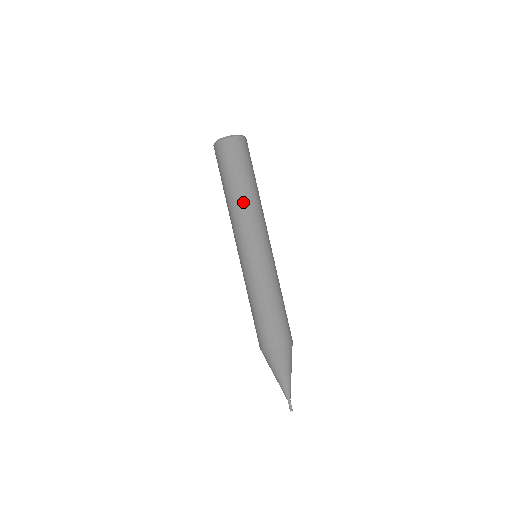
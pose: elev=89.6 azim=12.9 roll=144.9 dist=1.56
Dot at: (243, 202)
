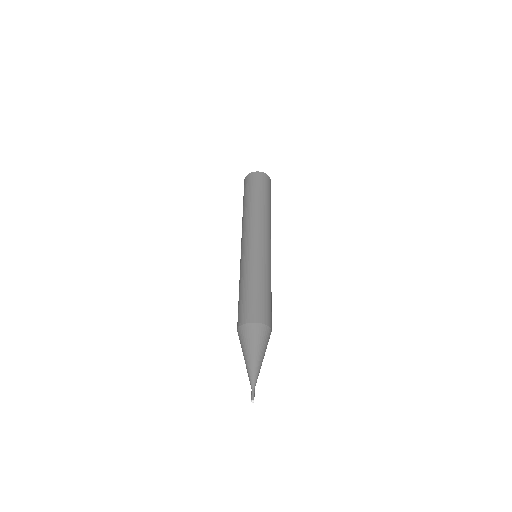
Dot at: (259, 210)
